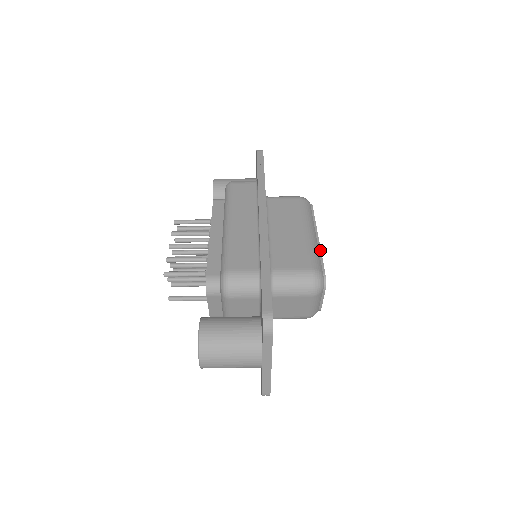
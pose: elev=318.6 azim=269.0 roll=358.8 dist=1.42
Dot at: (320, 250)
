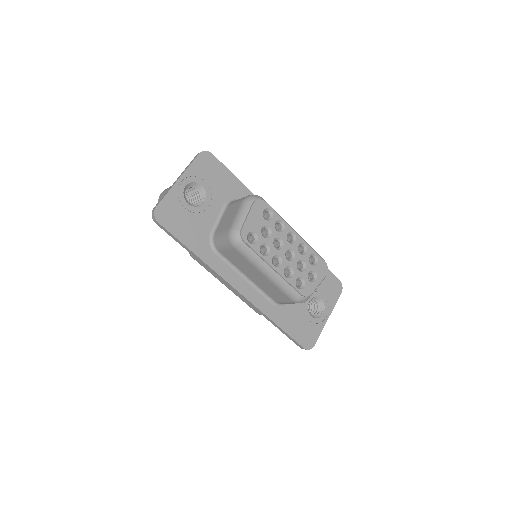
Dot at: (284, 220)
